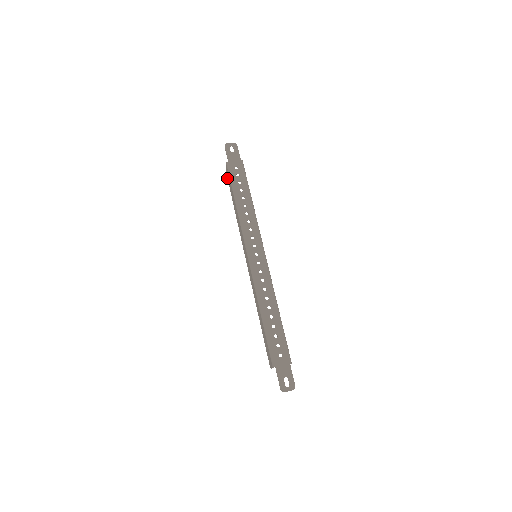
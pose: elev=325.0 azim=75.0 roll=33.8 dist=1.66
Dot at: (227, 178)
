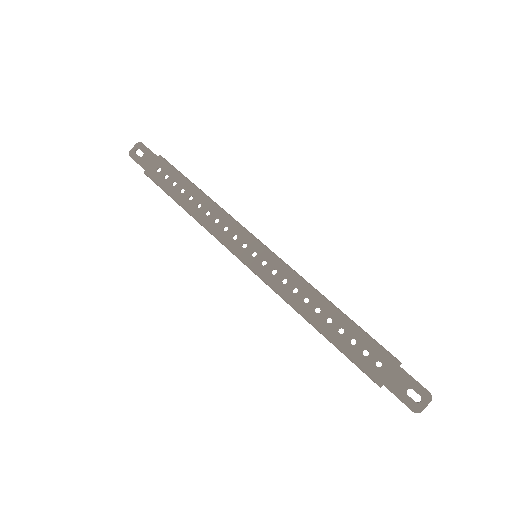
Dot at: occluded
